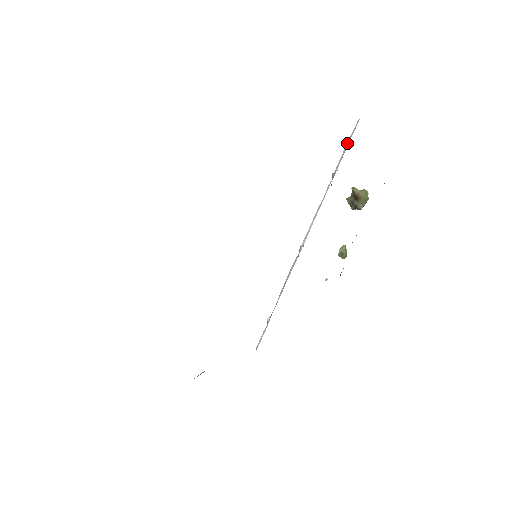
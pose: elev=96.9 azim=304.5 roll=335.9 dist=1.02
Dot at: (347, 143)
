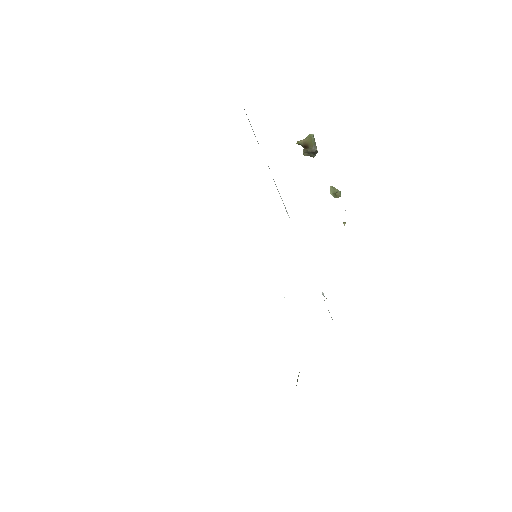
Dot at: (248, 119)
